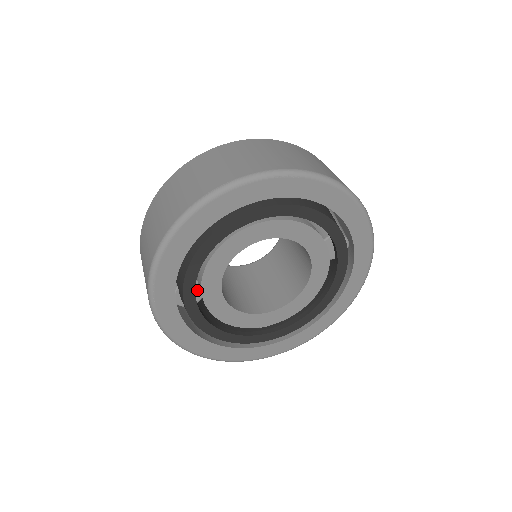
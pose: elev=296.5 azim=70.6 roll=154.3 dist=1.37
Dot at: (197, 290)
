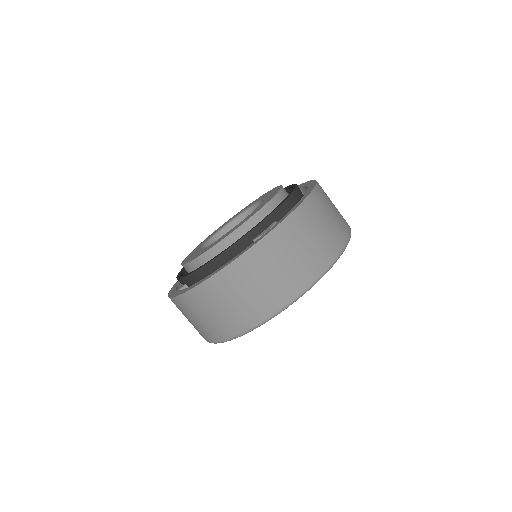
Dot at: occluded
